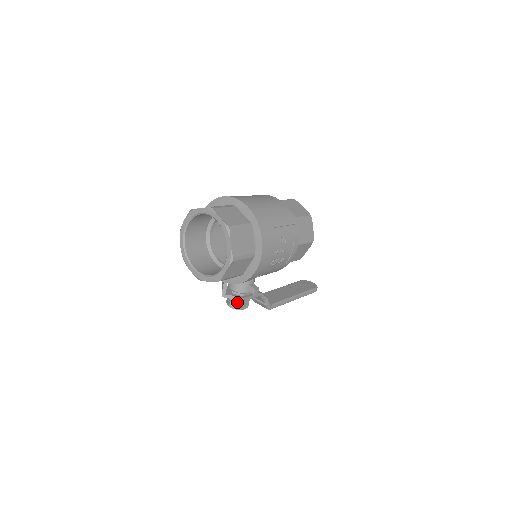
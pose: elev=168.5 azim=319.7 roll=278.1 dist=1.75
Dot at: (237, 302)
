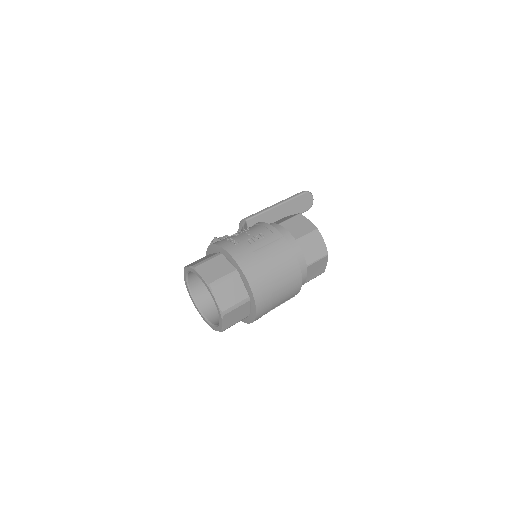
Dot at: occluded
